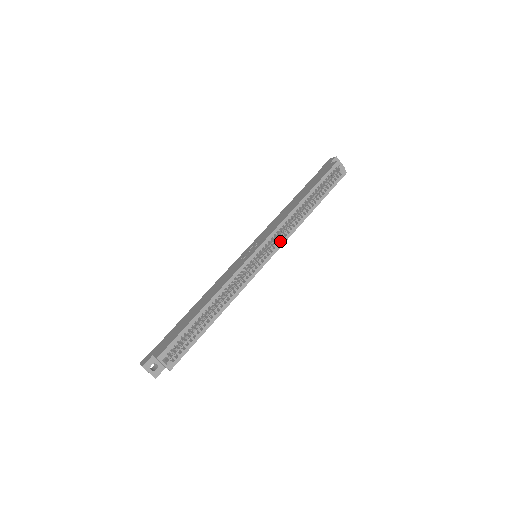
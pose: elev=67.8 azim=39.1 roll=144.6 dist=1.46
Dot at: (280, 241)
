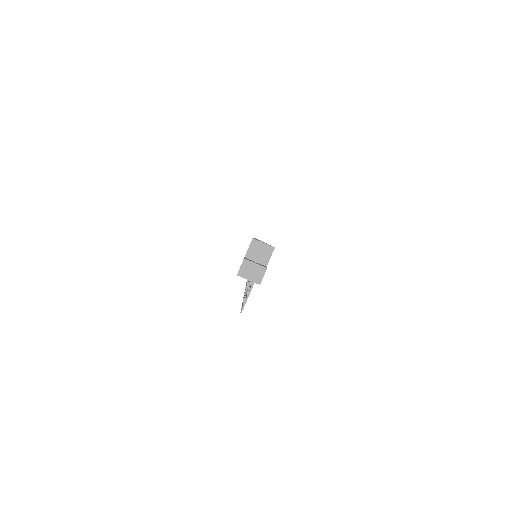
Dot at: occluded
